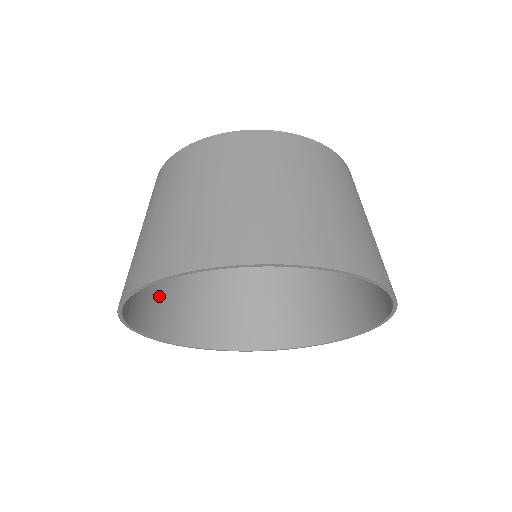
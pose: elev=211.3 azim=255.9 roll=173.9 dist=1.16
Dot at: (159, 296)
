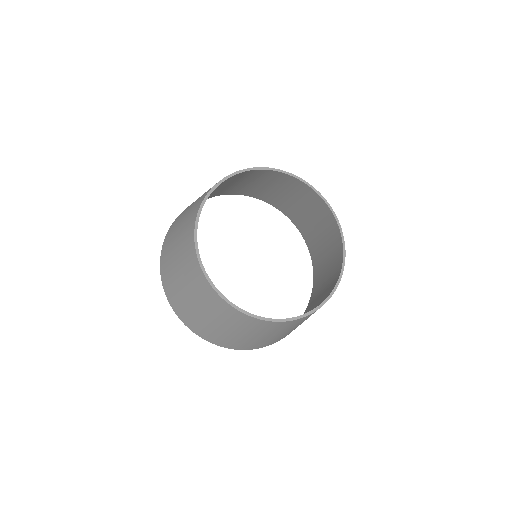
Dot at: occluded
